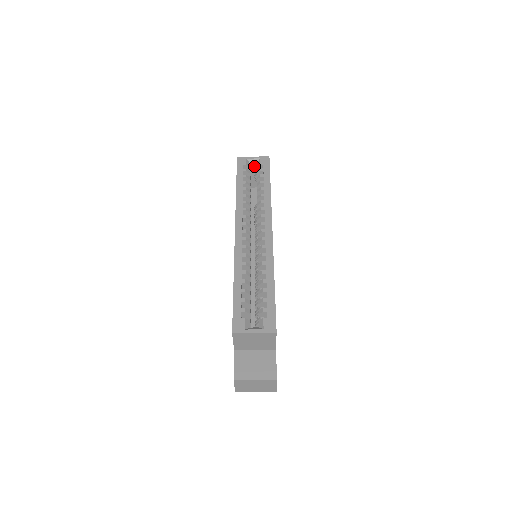
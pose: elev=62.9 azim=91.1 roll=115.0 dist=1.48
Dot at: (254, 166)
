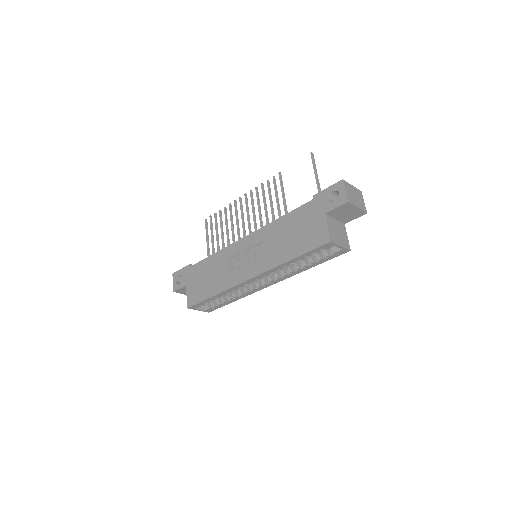
Dot at: occluded
